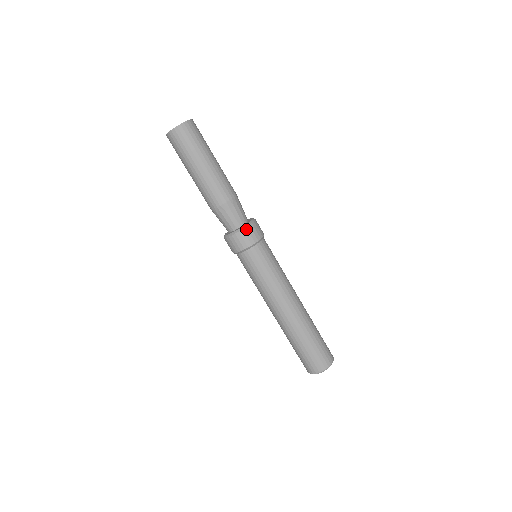
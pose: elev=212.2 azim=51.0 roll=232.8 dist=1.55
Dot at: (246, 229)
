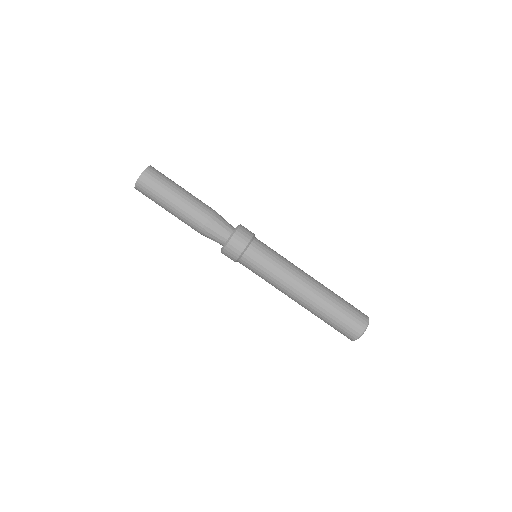
Dot at: (237, 232)
